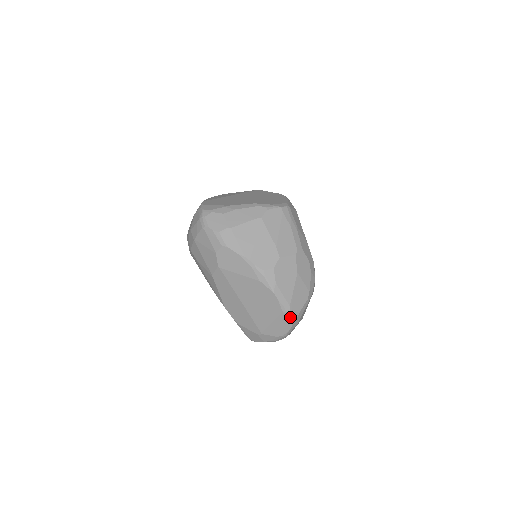
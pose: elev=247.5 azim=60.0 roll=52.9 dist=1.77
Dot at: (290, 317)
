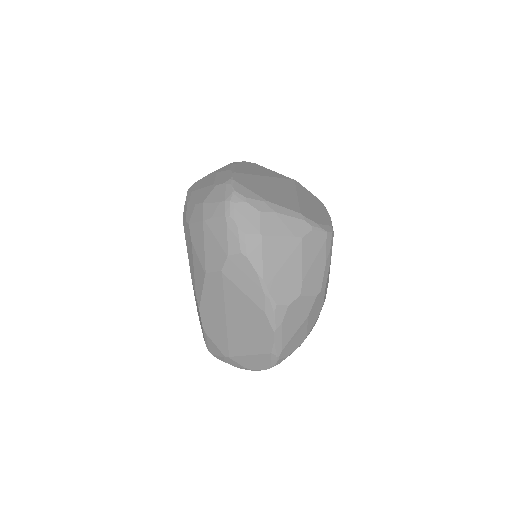
Dot at: (275, 361)
